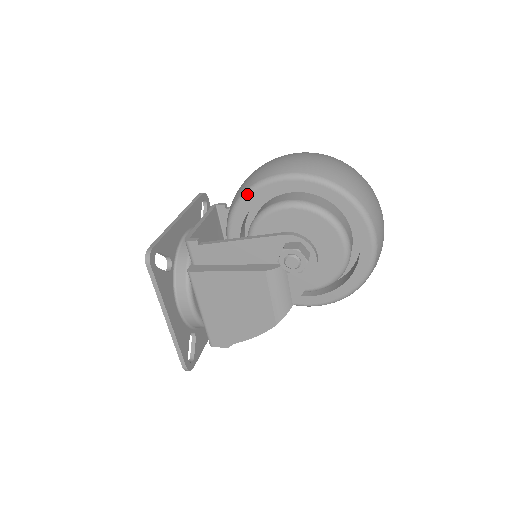
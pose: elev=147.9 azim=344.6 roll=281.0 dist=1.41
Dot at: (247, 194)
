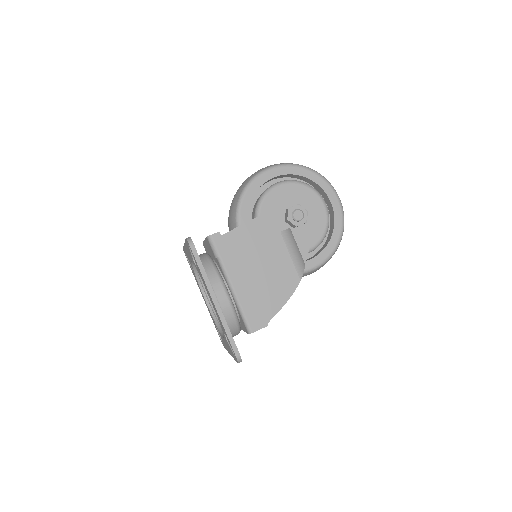
Dot at: (247, 188)
